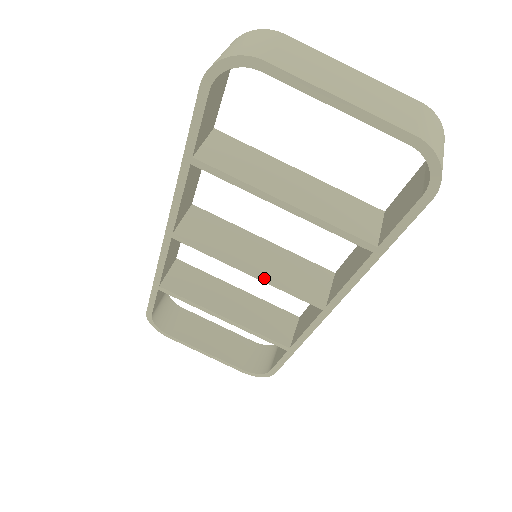
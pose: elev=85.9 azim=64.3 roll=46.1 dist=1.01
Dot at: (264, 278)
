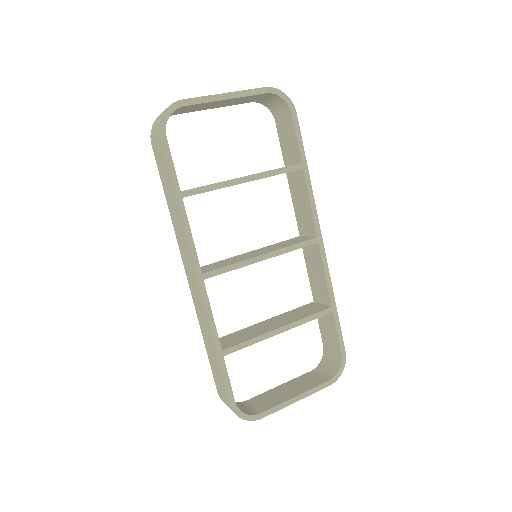
Dot at: (274, 252)
